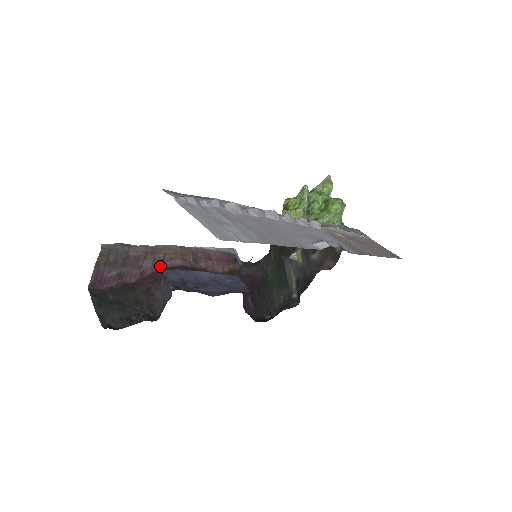
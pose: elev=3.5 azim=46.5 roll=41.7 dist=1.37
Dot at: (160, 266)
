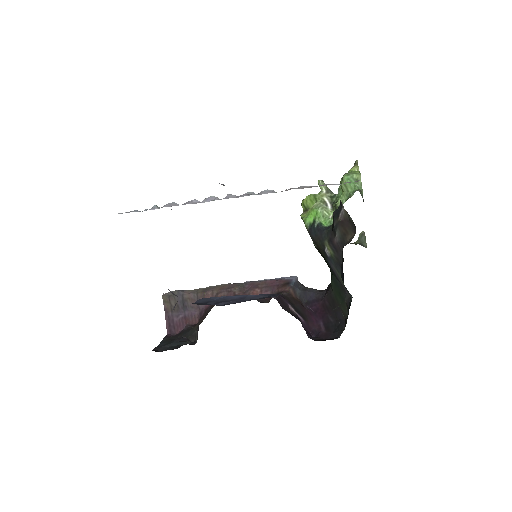
Dot at: occluded
